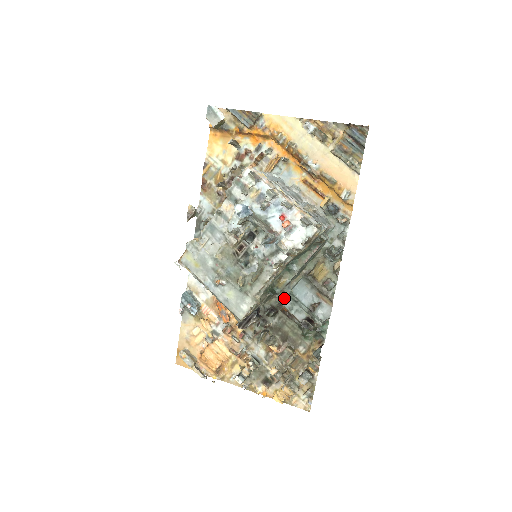
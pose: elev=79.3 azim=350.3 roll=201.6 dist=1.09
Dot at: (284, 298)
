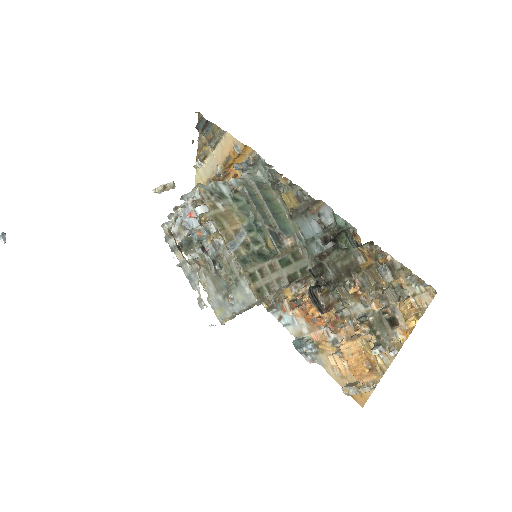
Dot at: (311, 250)
